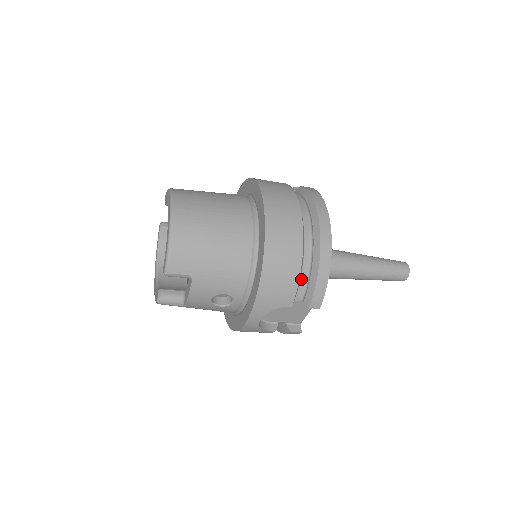
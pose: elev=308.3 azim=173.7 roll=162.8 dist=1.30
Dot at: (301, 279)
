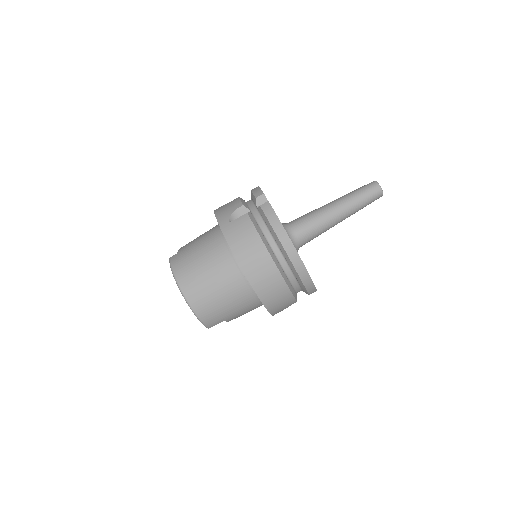
Dot at: (294, 287)
